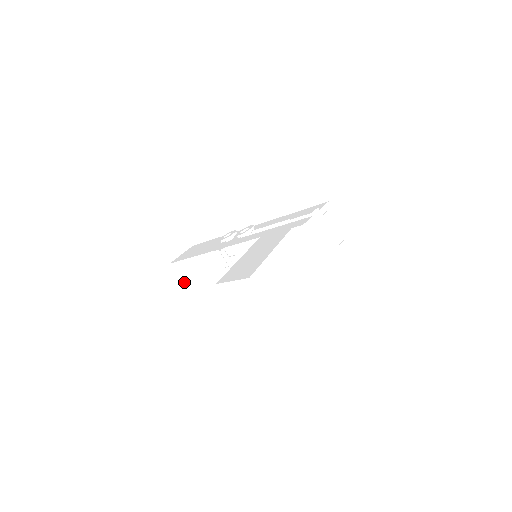
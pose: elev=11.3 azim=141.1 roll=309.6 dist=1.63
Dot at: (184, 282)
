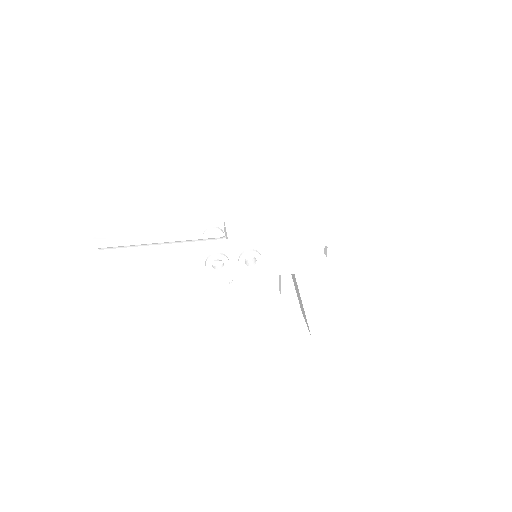
Dot at: occluded
